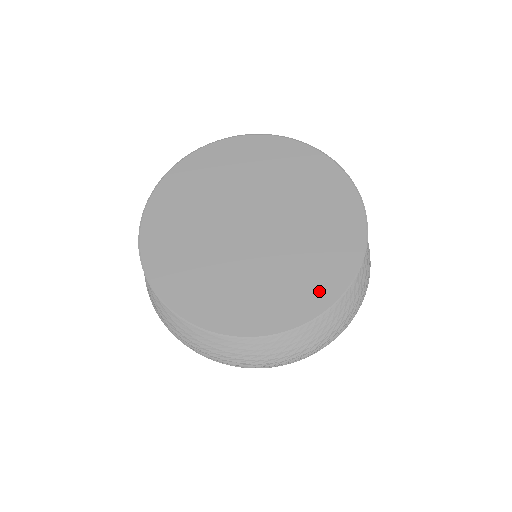
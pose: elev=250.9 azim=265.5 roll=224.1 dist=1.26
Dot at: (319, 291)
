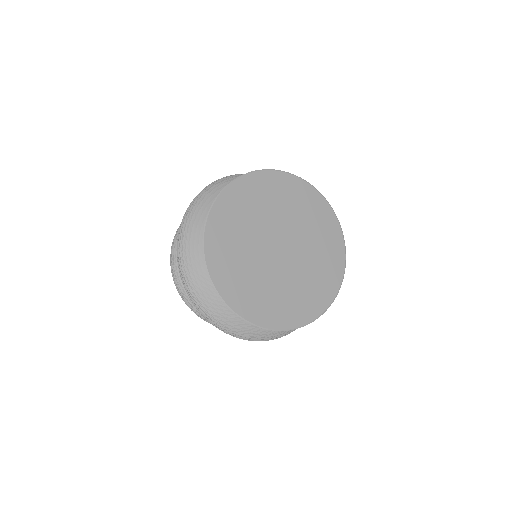
Dot at: (306, 311)
